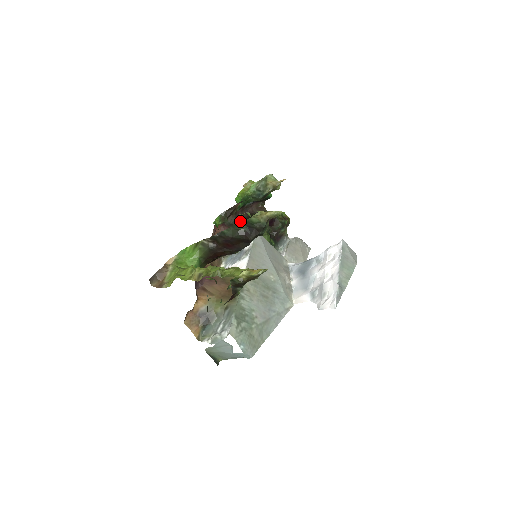
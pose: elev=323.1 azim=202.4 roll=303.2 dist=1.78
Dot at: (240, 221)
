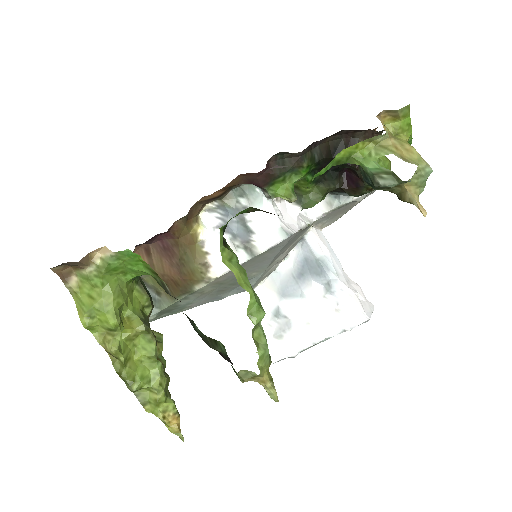
Dot at: occluded
